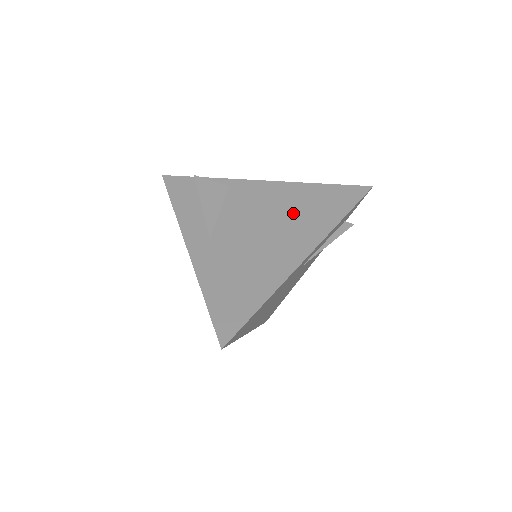
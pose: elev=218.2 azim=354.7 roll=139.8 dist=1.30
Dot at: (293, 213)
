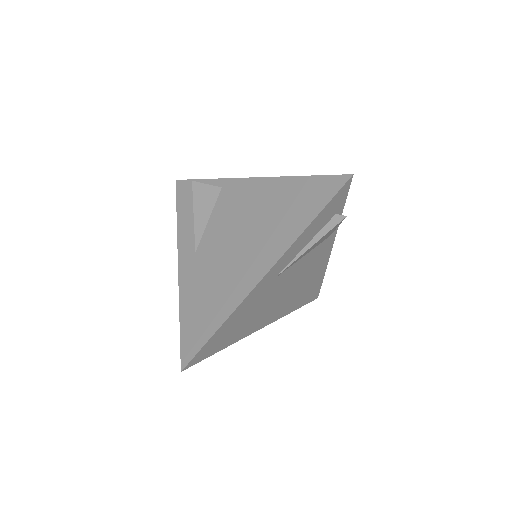
Dot at: (266, 219)
